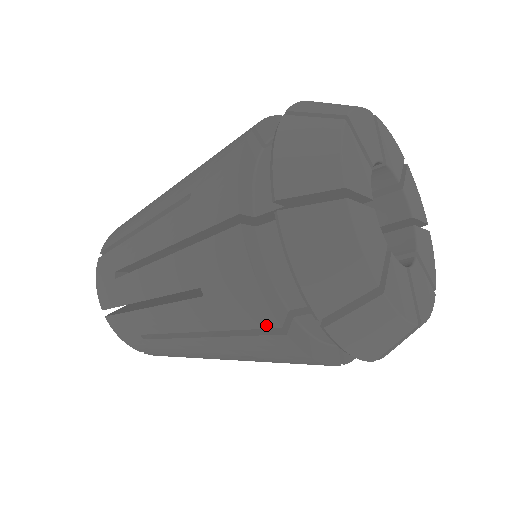
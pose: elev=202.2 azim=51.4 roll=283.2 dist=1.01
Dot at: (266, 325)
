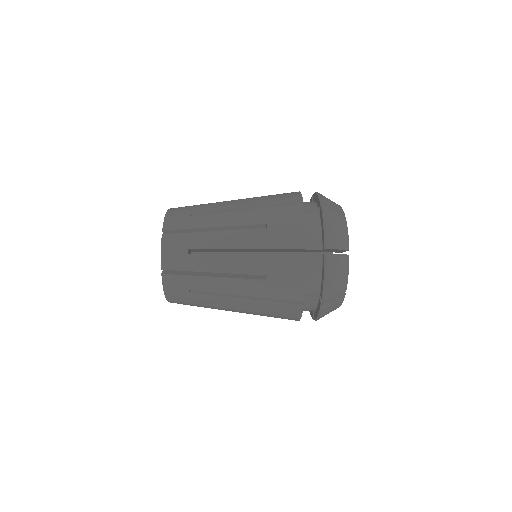
Dot at: occluded
